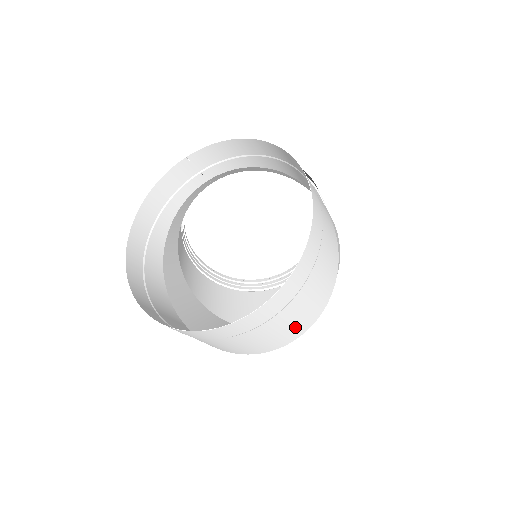
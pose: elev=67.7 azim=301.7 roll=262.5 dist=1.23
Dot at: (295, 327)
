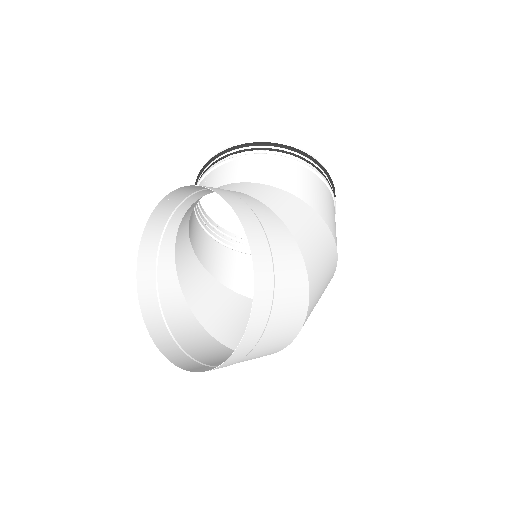
Dot at: (275, 348)
